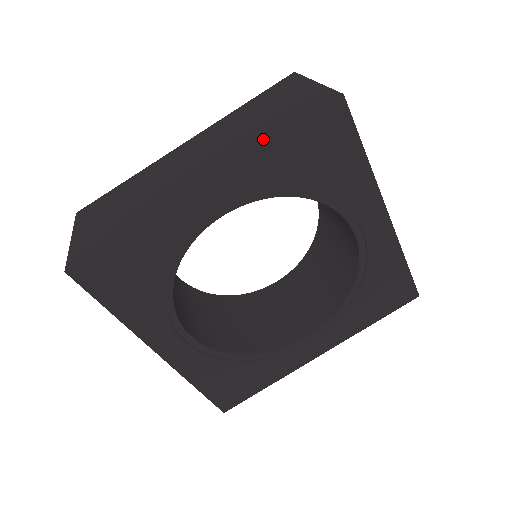
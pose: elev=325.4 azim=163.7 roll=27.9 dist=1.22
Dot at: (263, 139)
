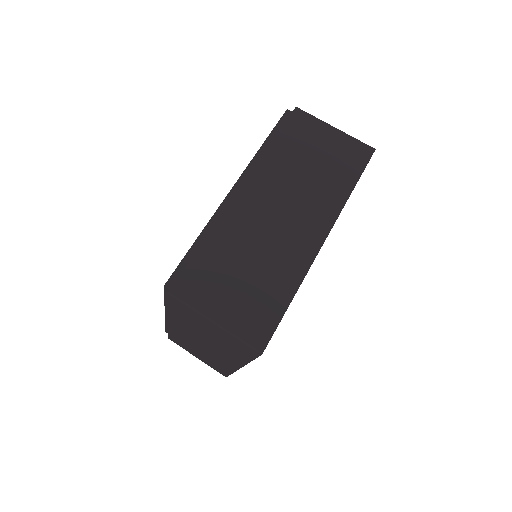
Dot at: (345, 192)
